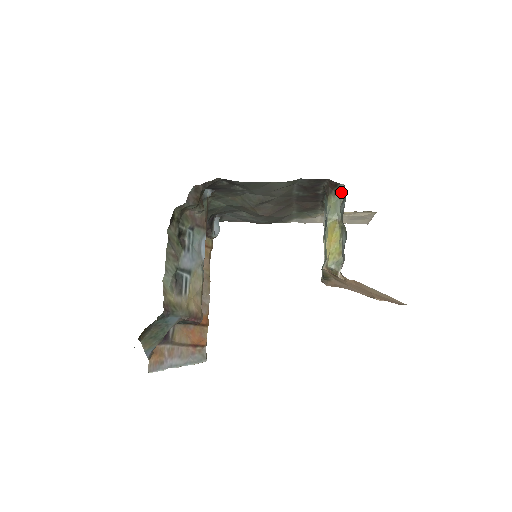
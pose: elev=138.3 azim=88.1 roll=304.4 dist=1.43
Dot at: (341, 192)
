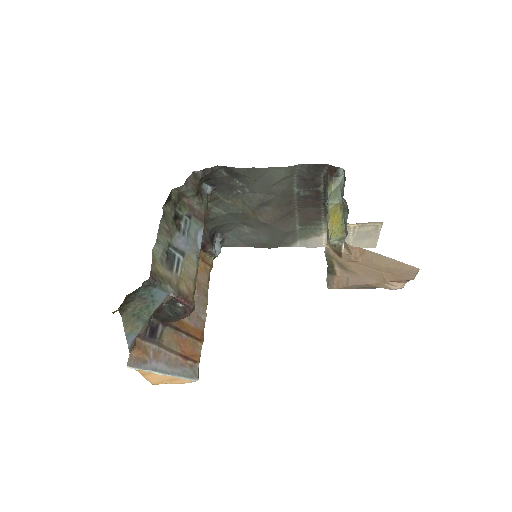
Dot at: (341, 178)
